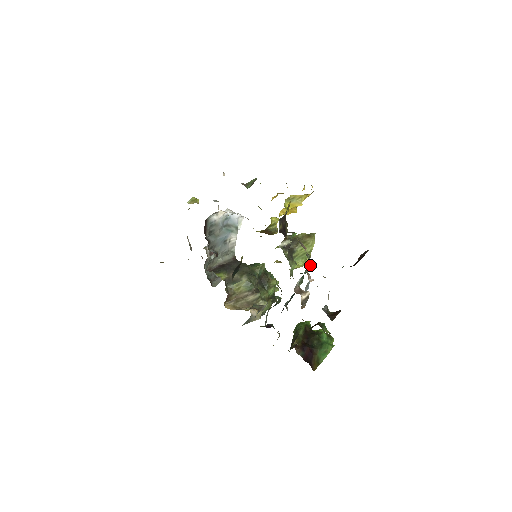
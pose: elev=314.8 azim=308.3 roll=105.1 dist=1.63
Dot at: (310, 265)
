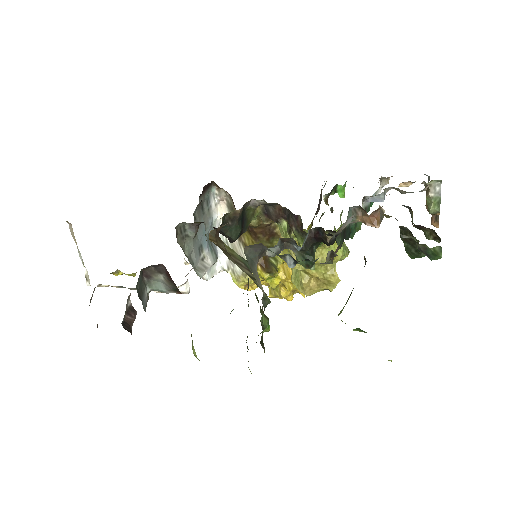
Dot at: (382, 183)
